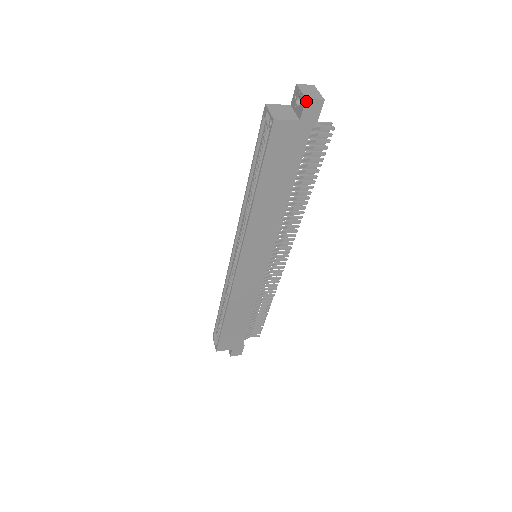
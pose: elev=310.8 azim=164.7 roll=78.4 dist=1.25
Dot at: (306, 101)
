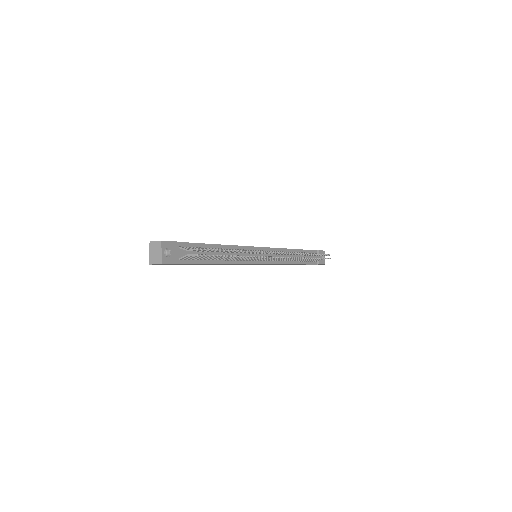
Dot at: (152, 264)
